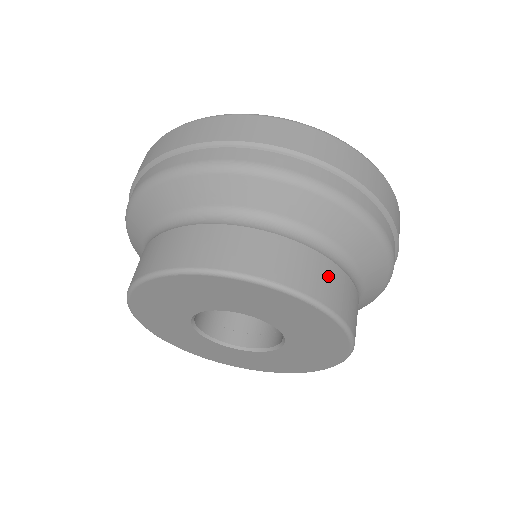
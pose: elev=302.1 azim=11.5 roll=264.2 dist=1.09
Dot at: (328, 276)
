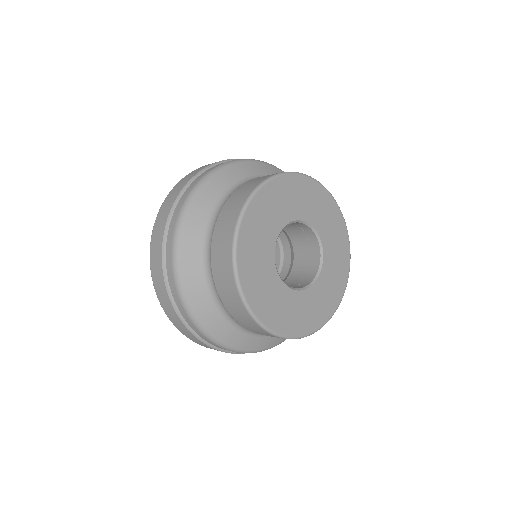
Dot at: occluded
